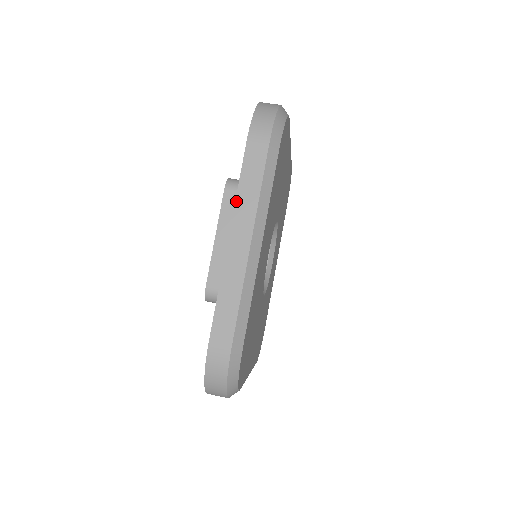
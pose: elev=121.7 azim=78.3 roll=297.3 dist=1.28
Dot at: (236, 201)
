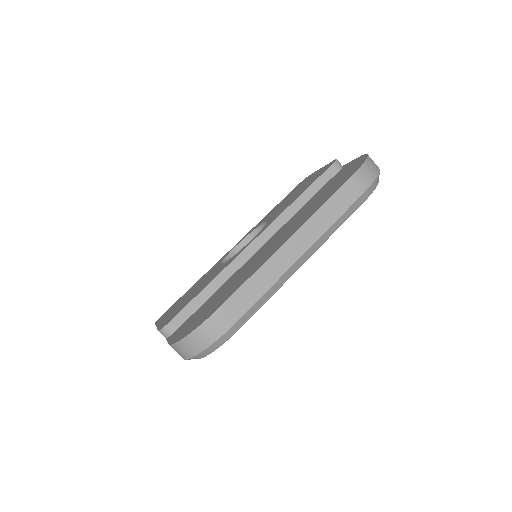
Dot at: occluded
